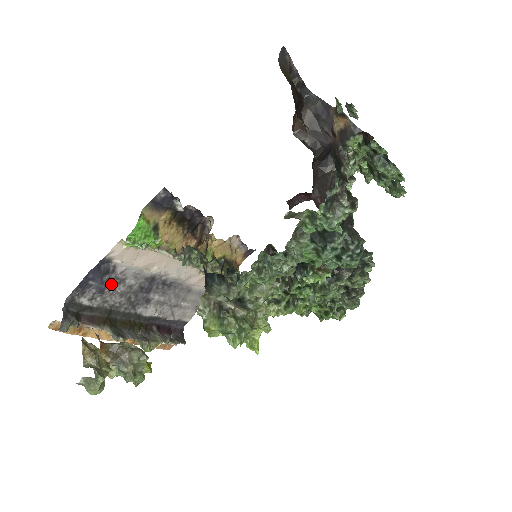
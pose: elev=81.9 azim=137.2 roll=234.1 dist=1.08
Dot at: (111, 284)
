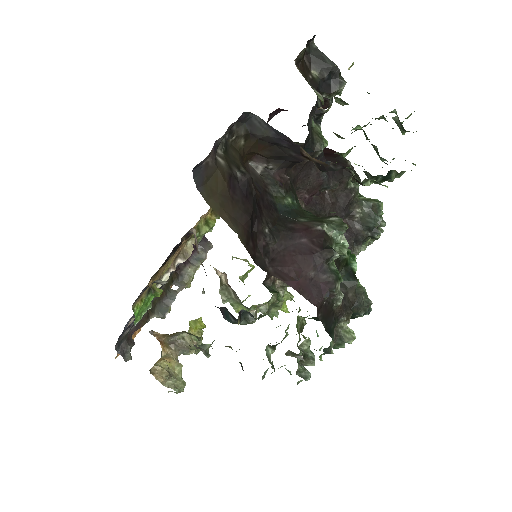
Dot at: occluded
